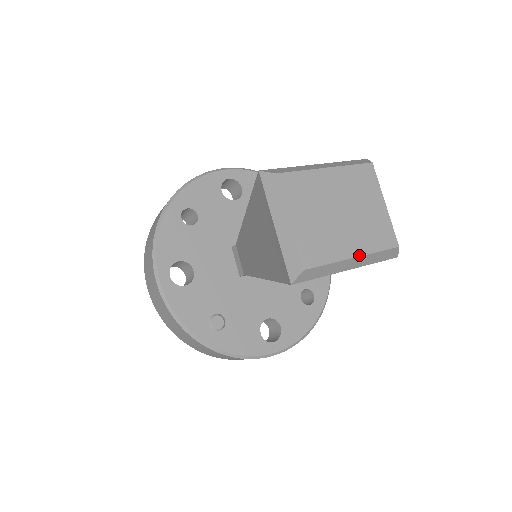
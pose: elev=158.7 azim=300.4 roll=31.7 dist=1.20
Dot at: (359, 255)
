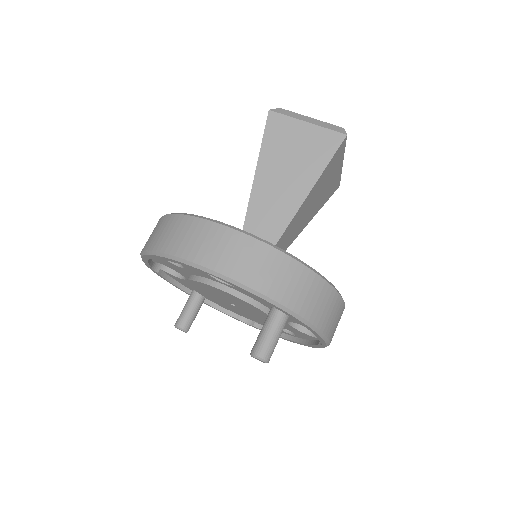
Dot at: occluded
